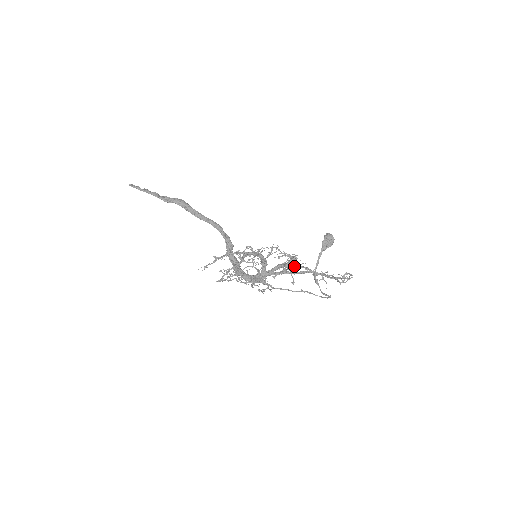
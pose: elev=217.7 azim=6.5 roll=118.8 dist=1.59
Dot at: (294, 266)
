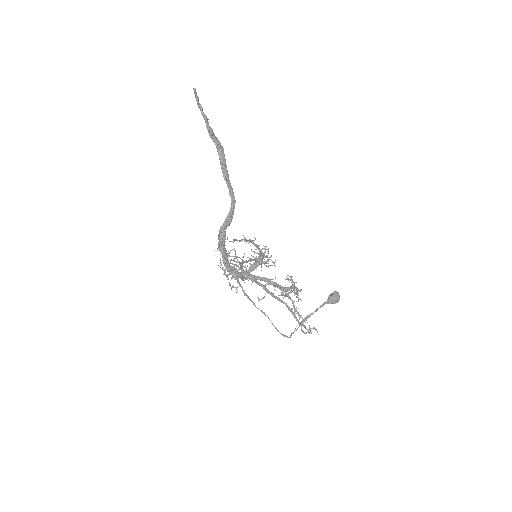
Dot at: occluded
